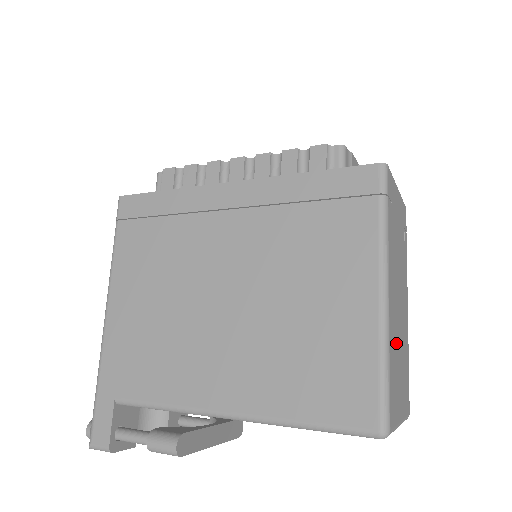
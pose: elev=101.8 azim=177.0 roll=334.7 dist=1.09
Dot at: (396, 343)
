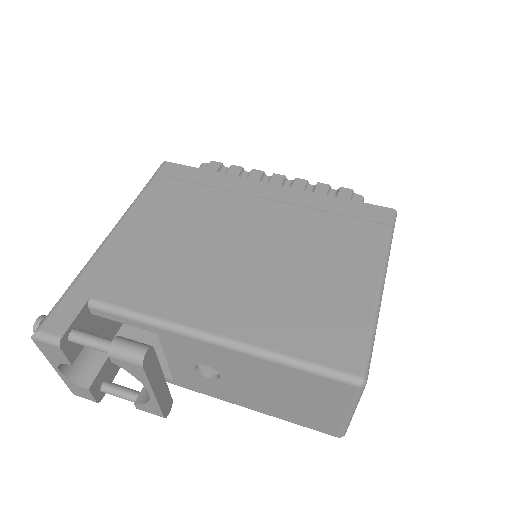
Dot at: occluded
